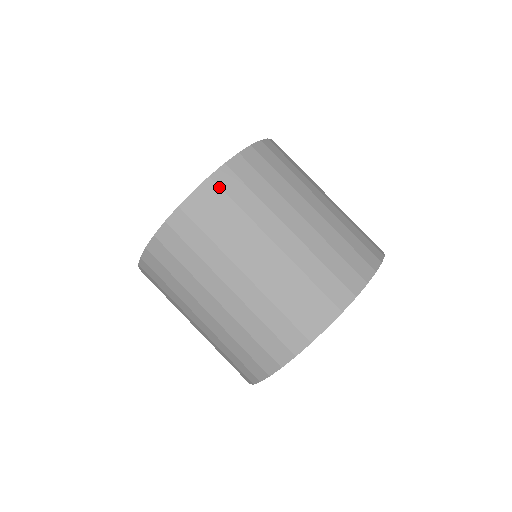
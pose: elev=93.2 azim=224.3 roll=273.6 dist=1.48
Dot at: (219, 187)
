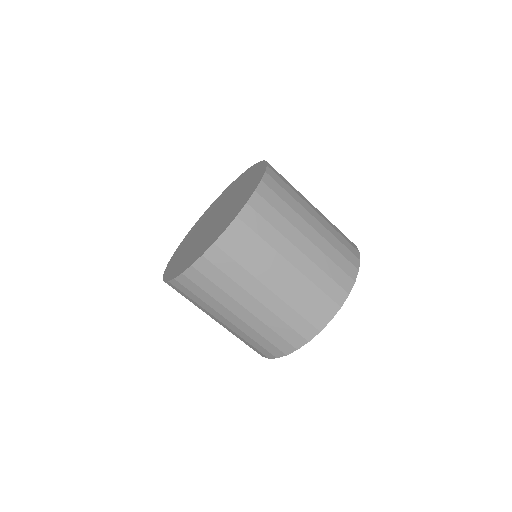
Dot at: (222, 251)
